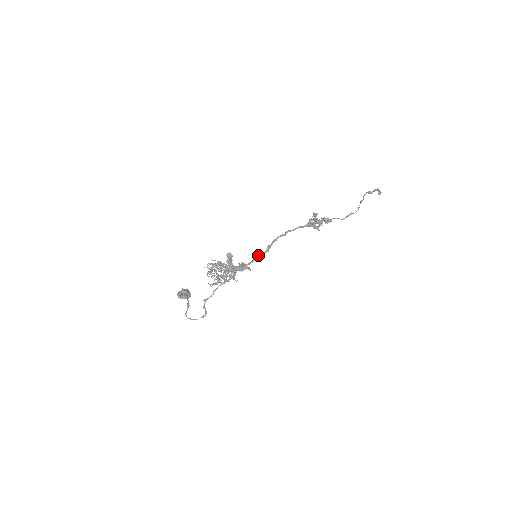
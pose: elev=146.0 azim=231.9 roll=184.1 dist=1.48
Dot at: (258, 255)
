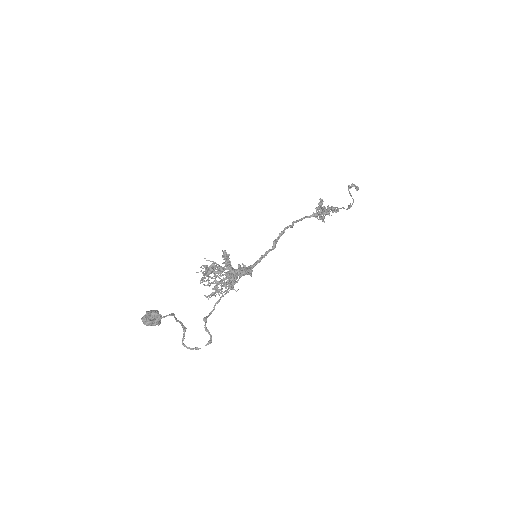
Dot at: (265, 252)
